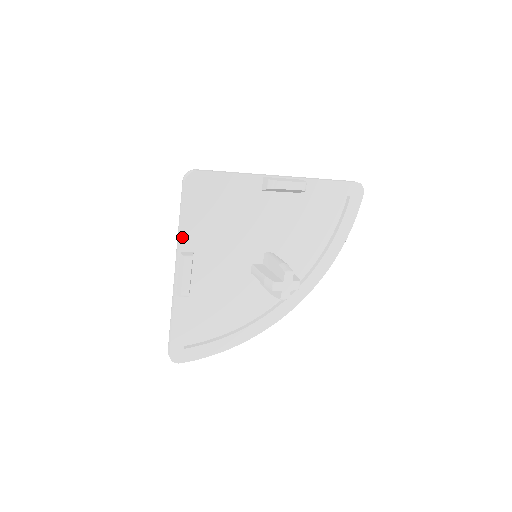
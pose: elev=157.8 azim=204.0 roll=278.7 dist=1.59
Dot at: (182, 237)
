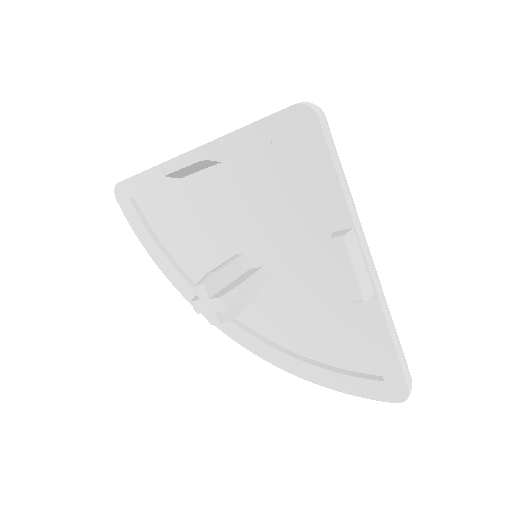
Dot at: (230, 137)
